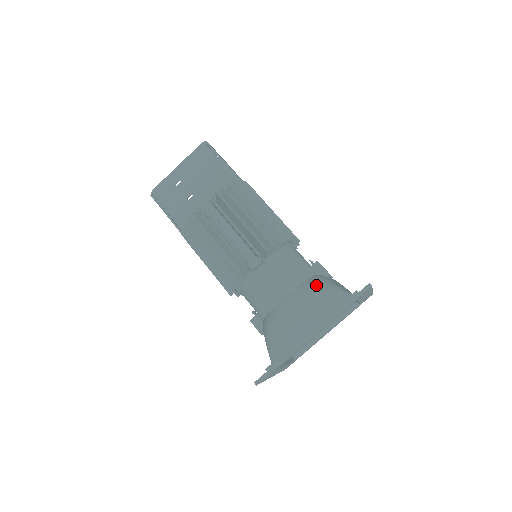
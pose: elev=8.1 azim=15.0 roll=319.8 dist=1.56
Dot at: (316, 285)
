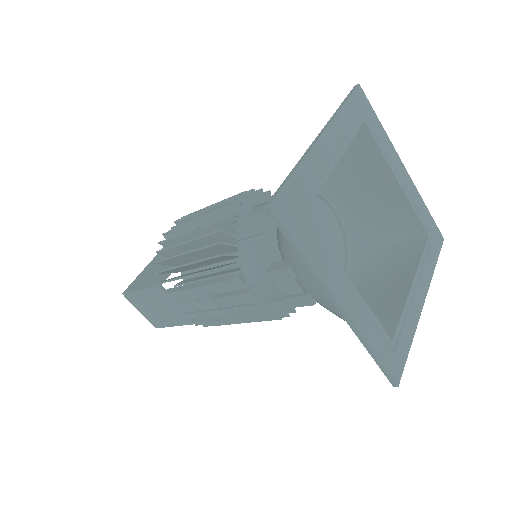
Dot at: occluded
